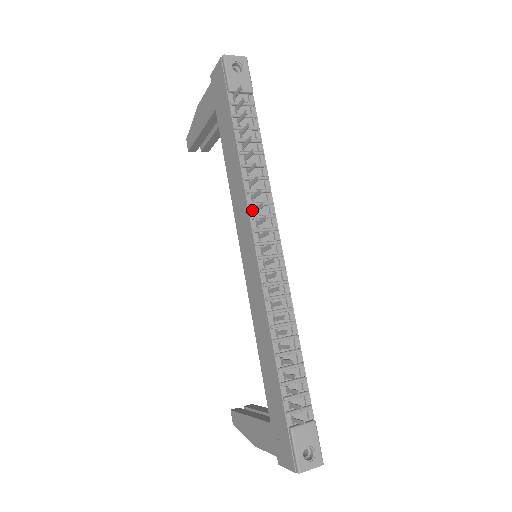
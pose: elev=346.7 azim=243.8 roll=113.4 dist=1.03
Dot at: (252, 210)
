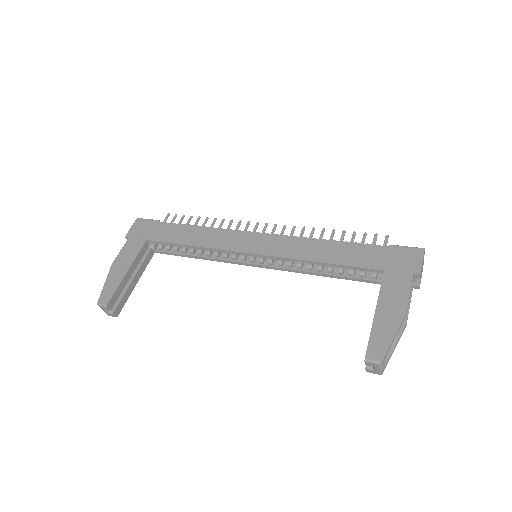
Dot at: (234, 232)
